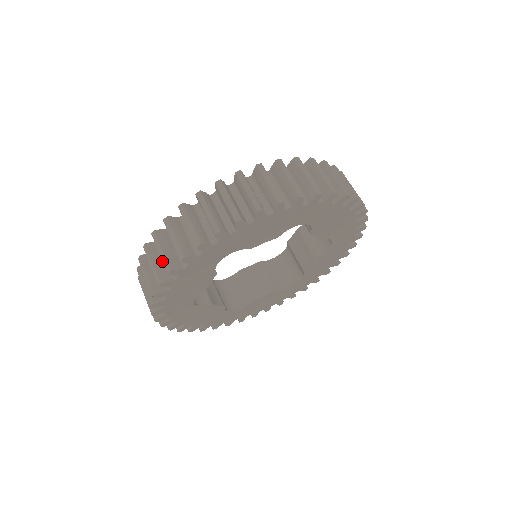
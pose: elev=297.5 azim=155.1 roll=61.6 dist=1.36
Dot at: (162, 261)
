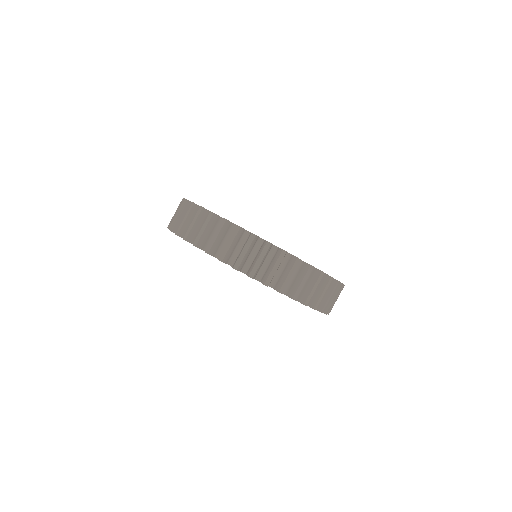
Dot at: occluded
